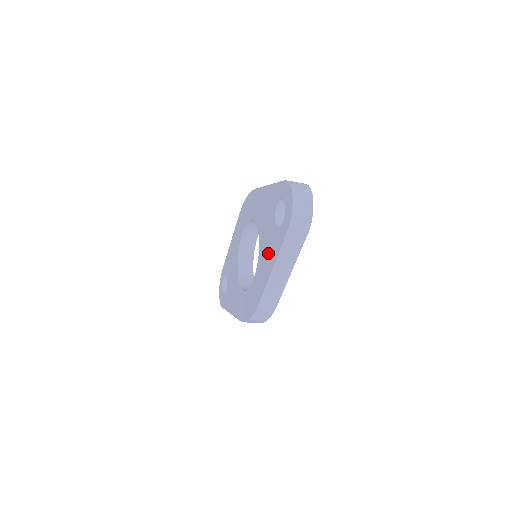
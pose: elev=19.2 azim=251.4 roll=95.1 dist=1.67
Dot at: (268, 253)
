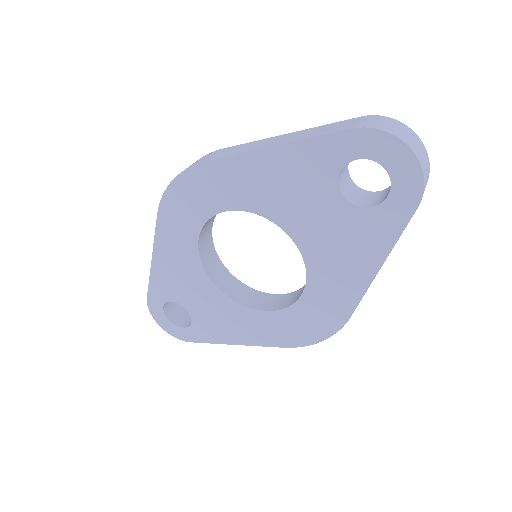
Dot at: (347, 250)
